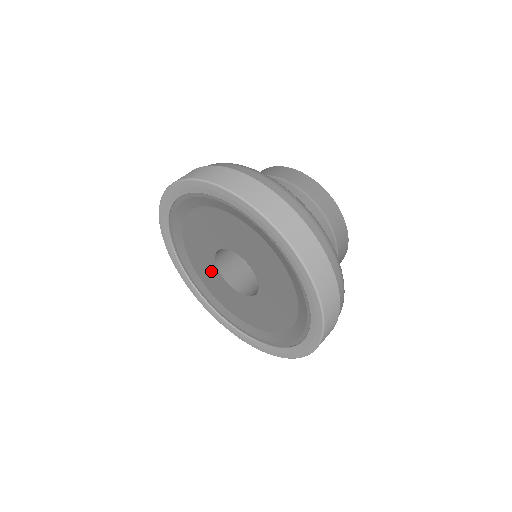
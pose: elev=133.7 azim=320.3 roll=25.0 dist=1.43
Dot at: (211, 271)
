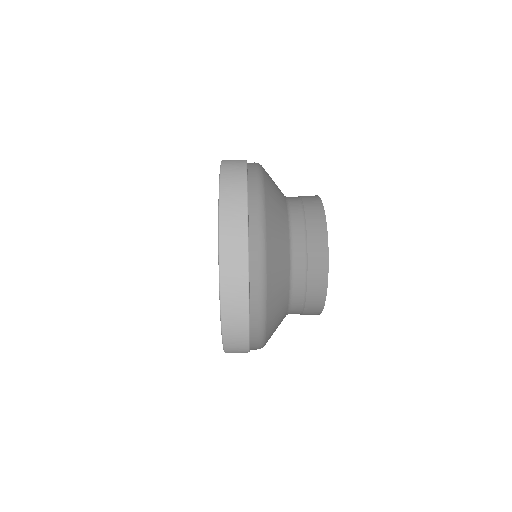
Dot at: occluded
